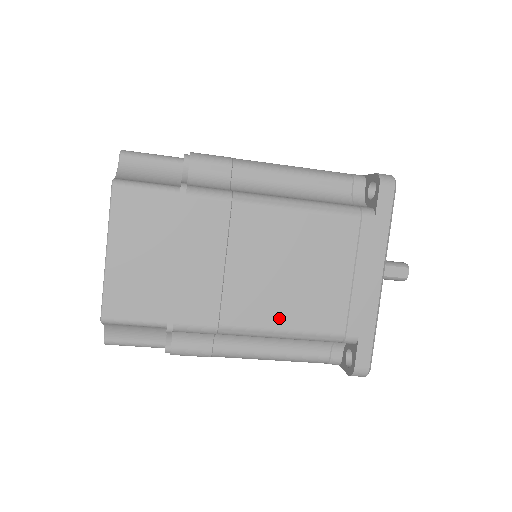
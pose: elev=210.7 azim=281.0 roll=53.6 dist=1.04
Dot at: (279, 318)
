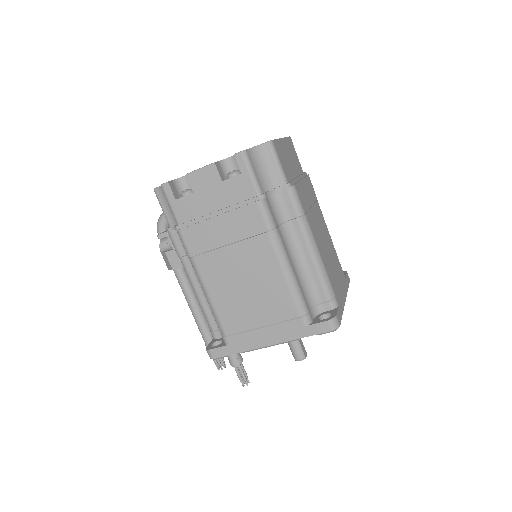
Dot at: (320, 250)
